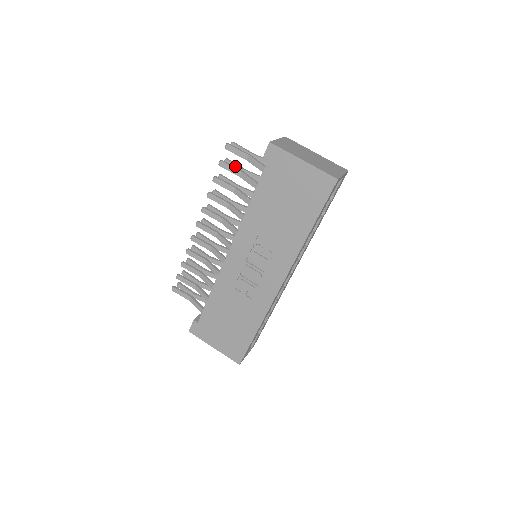
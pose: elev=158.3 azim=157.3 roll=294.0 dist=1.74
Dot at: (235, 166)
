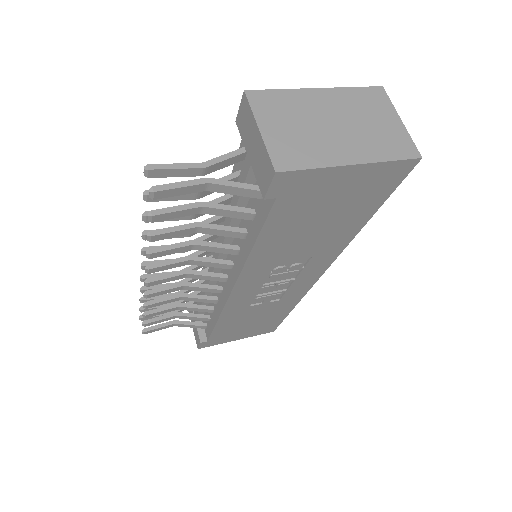
Dot at: occluded
